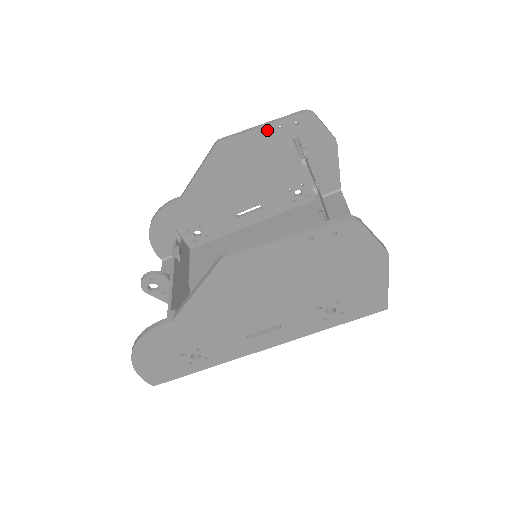
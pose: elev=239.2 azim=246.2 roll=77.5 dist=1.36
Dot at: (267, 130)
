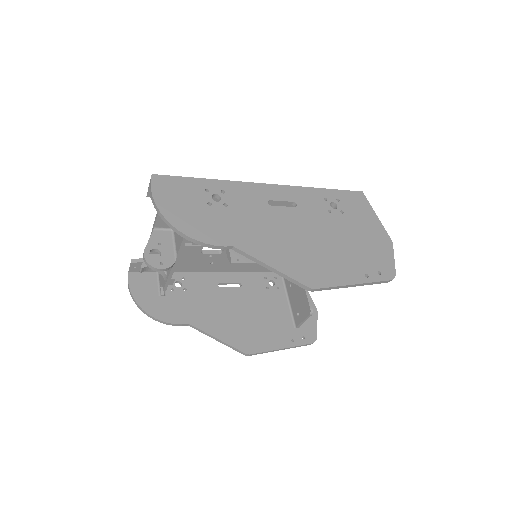
Dot at: (354, 281)
